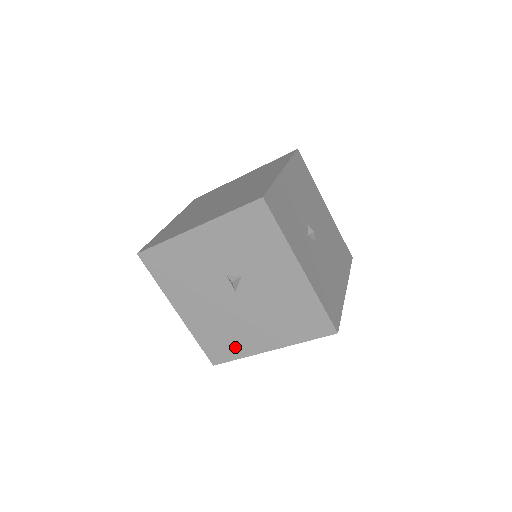
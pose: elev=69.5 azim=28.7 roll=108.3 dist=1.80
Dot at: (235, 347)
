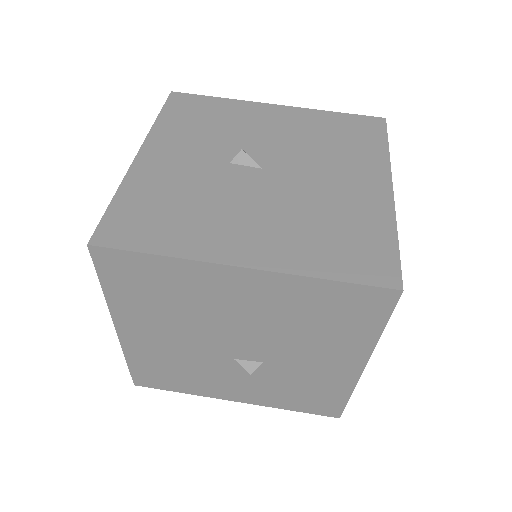
Dot at: (367, 227)
